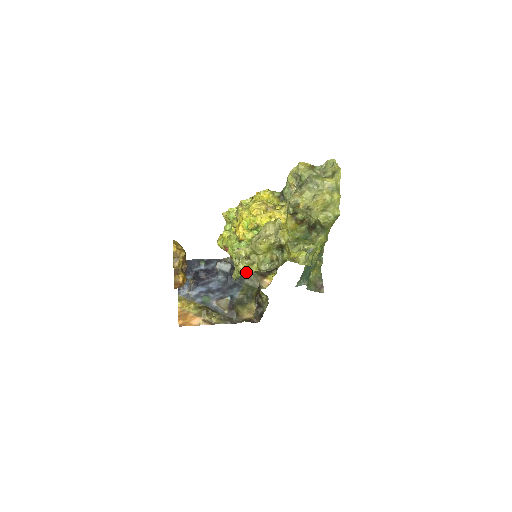
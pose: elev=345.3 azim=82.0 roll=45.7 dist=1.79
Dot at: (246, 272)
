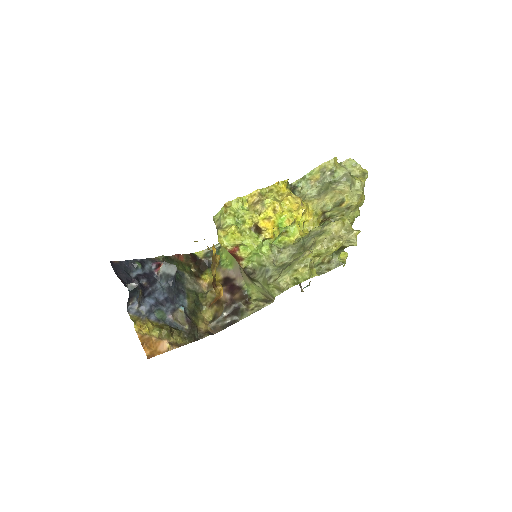
Dot at: occluded
